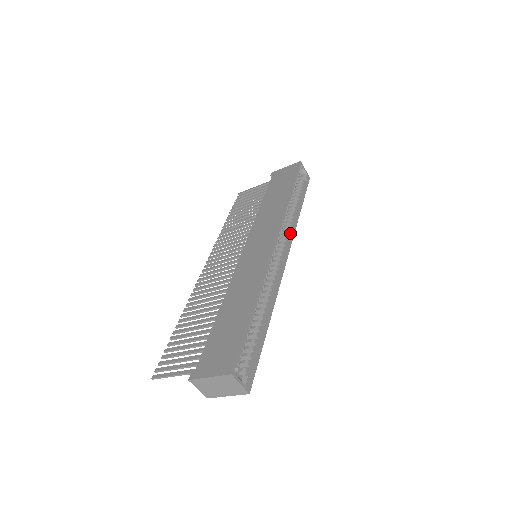
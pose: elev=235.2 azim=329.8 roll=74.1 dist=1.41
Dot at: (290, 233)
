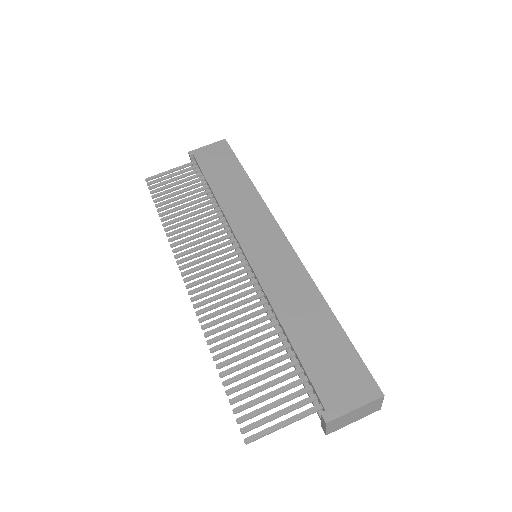
Dot at: occluded
